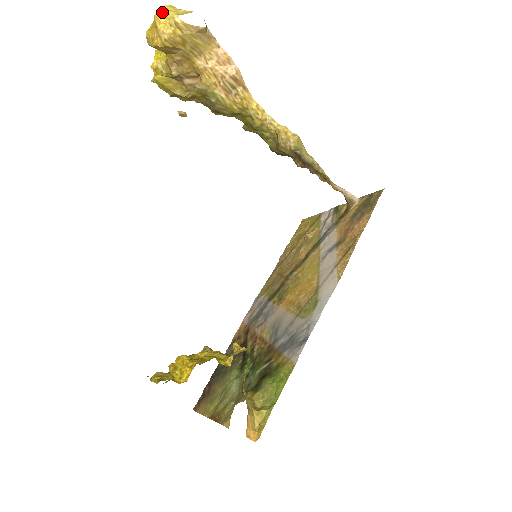
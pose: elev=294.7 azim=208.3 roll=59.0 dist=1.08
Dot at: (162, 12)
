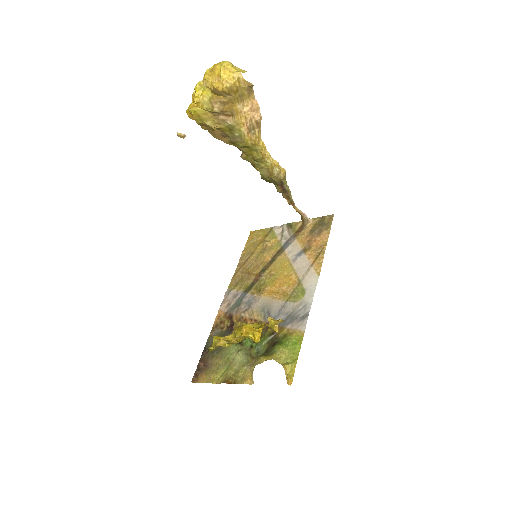
Dot at: (226, 66)
